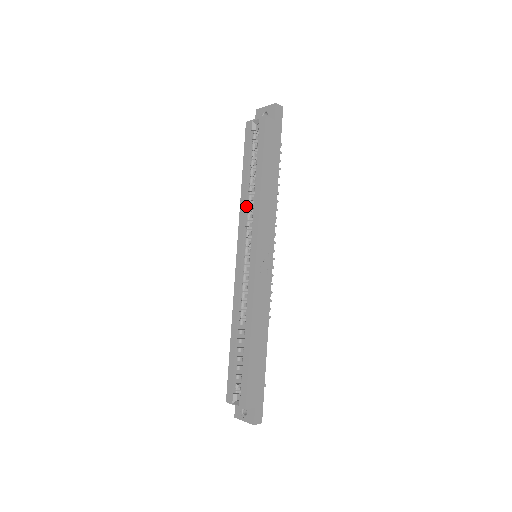
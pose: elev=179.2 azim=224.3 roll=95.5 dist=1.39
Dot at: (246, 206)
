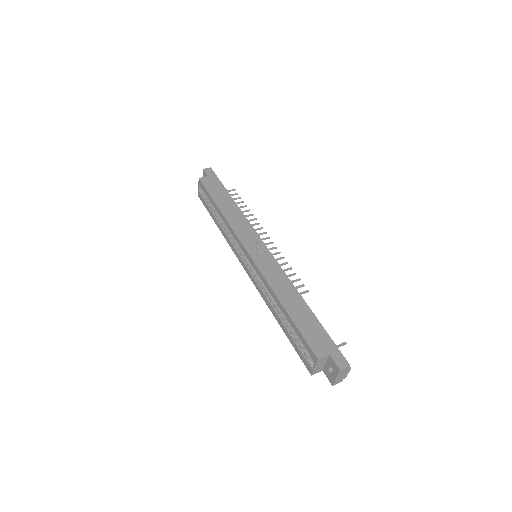
Dot at: (227, 234)
